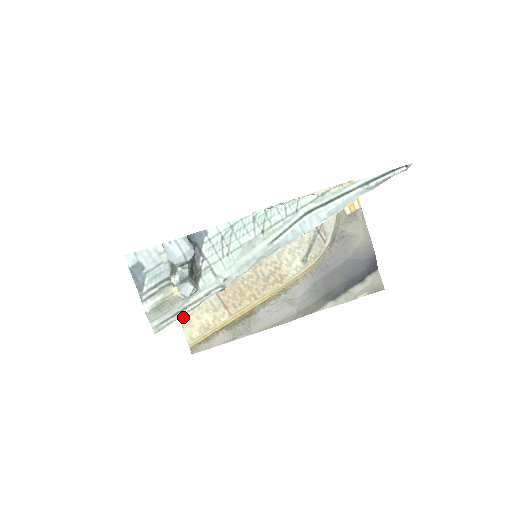
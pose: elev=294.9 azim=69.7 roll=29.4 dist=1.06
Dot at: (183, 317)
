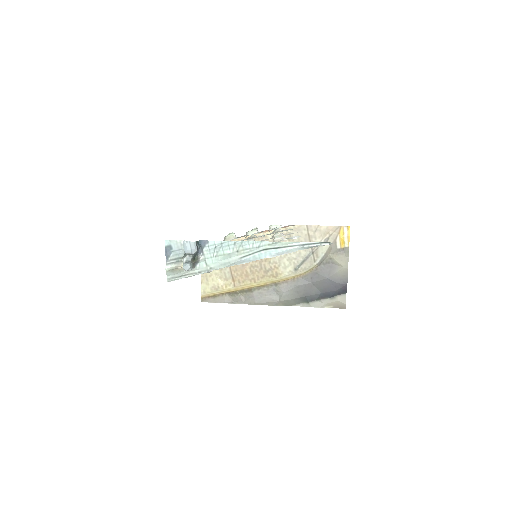
Dot at: (204, 276)
